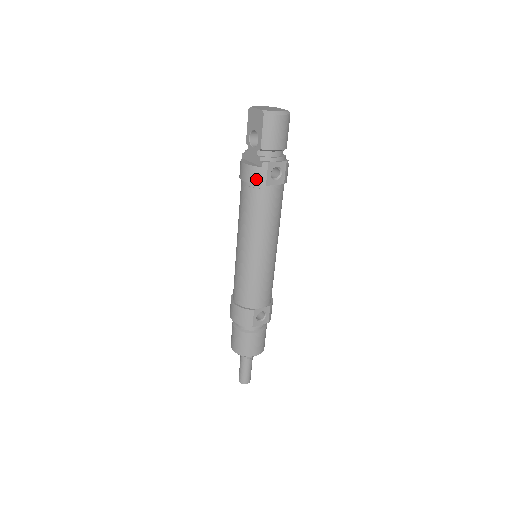
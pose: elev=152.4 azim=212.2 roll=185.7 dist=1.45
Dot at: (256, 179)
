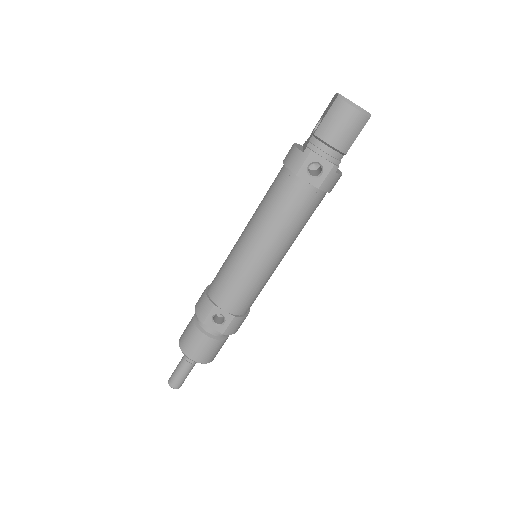
Dot at: (291, 163)
